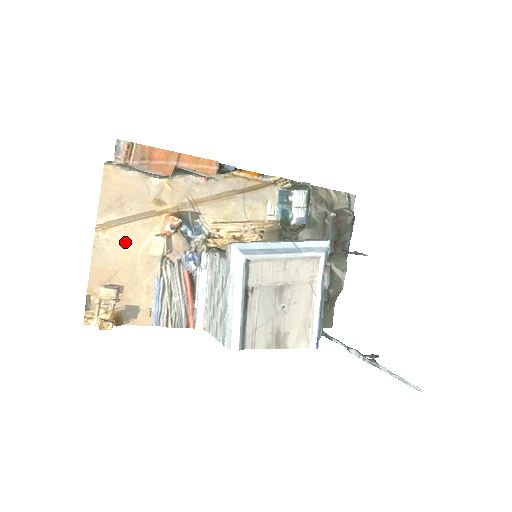
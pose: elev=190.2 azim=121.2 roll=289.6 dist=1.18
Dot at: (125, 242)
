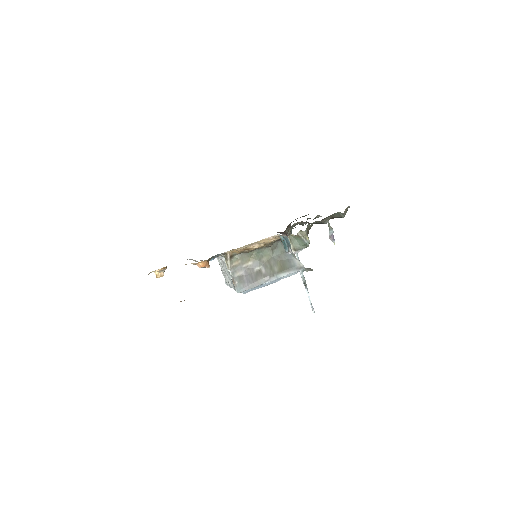
Dot at: occluded
